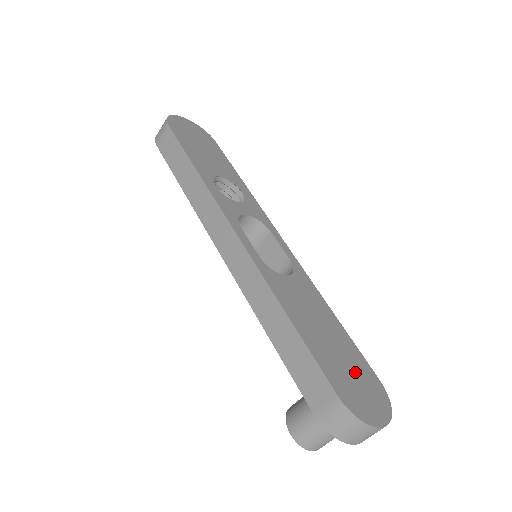
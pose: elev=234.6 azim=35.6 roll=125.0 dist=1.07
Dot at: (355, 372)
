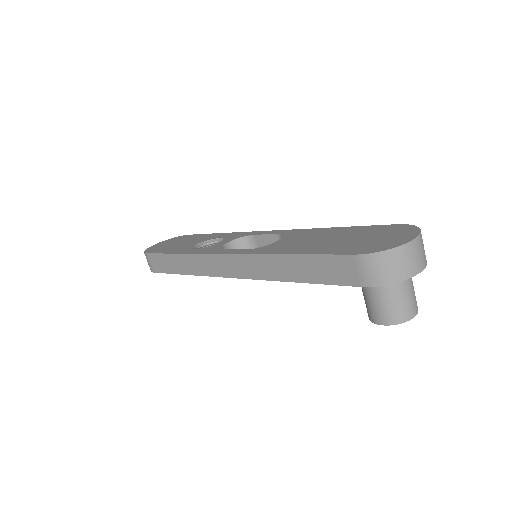
Dot at: (368, 236)
